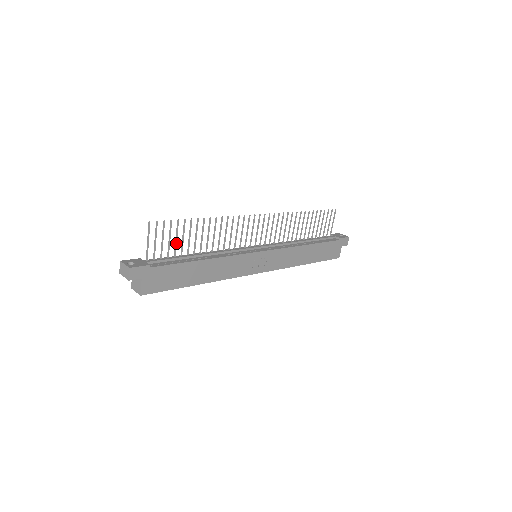
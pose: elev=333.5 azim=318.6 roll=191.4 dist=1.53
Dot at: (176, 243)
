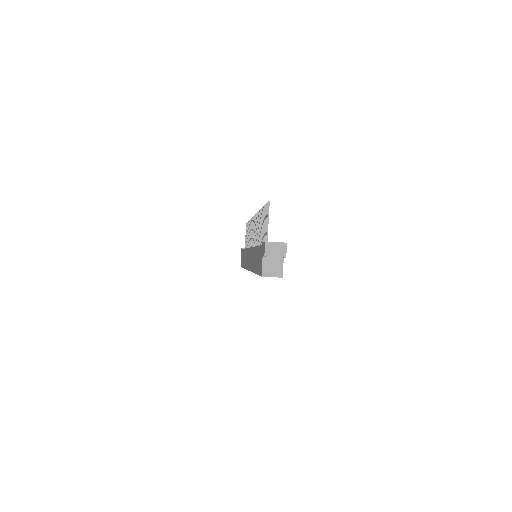
Dot at: occluded
